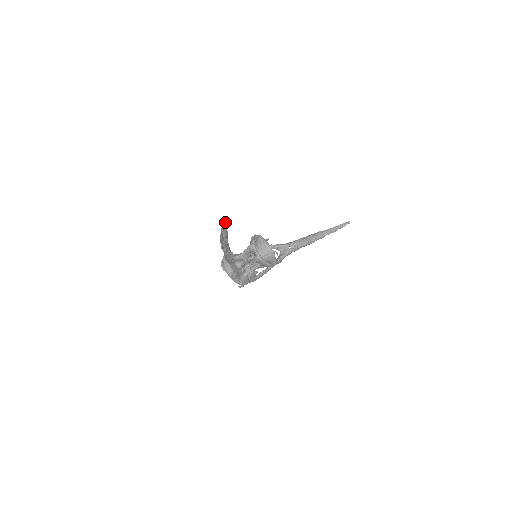
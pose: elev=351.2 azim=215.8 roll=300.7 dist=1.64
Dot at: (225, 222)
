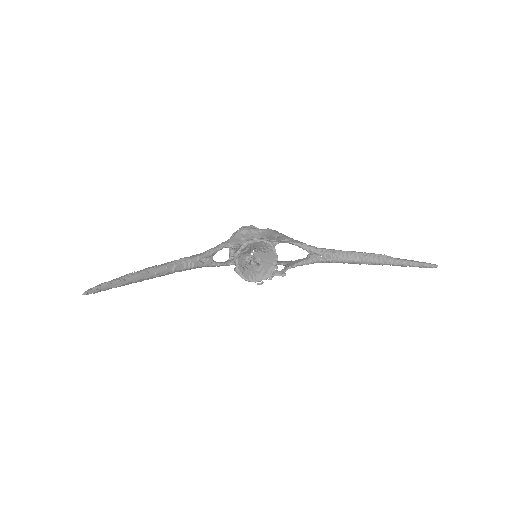
Dot at: (89, 292)
